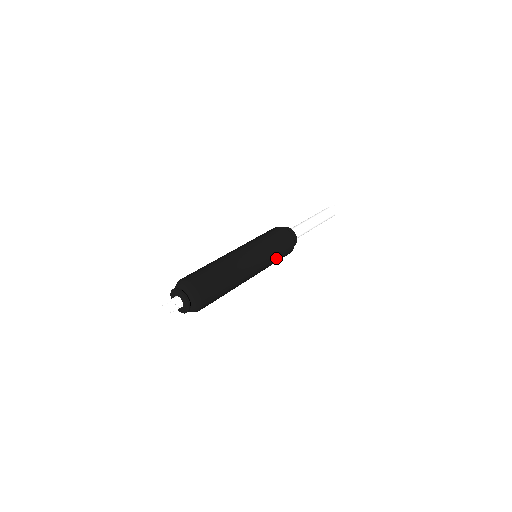
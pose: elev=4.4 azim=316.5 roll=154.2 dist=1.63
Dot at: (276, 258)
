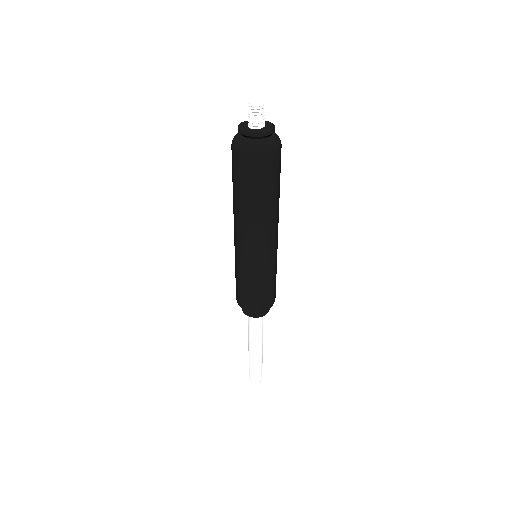
Dot at: (273, 277)
